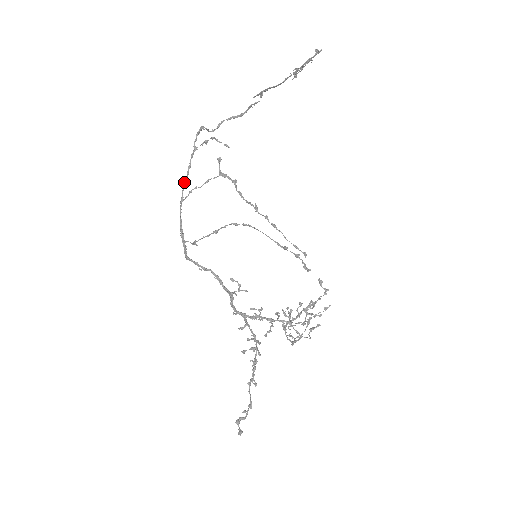
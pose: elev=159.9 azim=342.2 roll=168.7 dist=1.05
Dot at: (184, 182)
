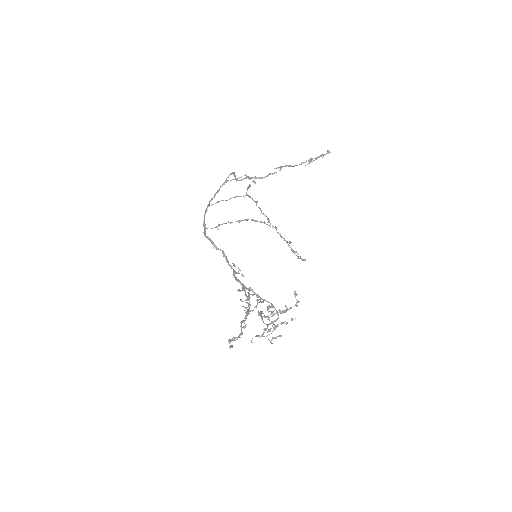
Dot at: (212, 198)
